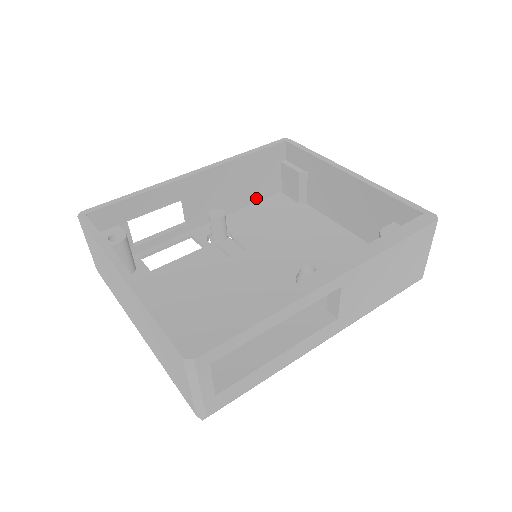
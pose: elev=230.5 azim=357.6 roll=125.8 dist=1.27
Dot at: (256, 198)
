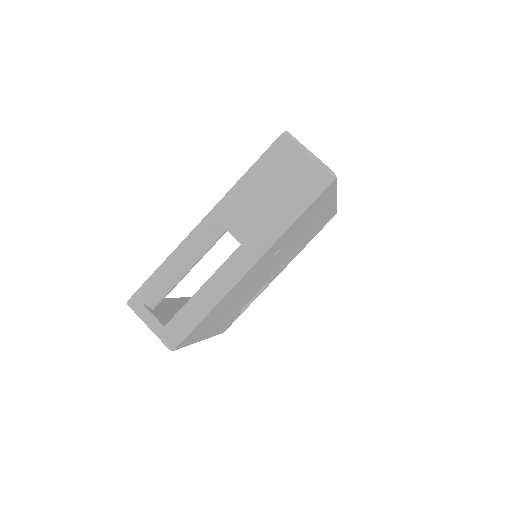
Dot at: occluded
